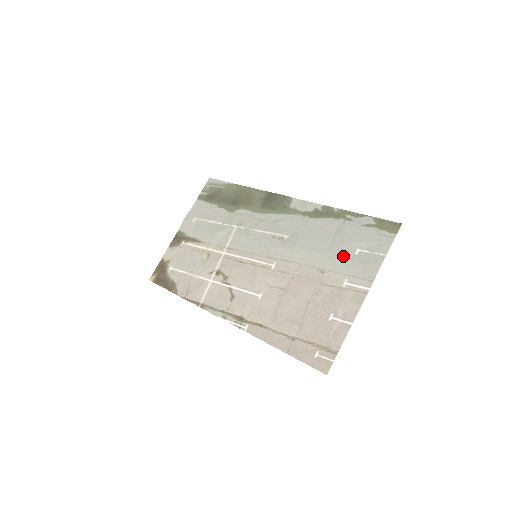
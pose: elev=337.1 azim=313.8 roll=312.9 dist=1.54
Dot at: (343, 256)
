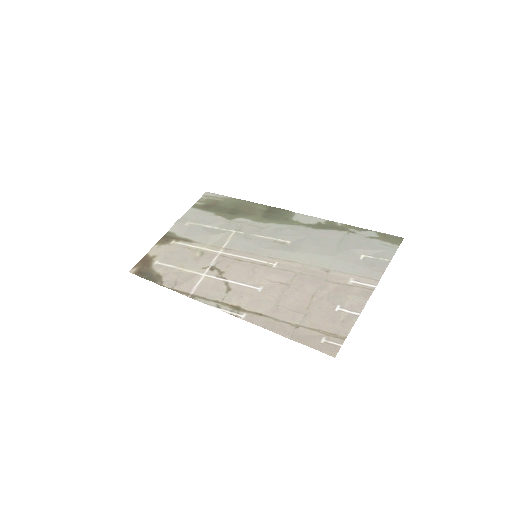
Dot at: (348, 259)
